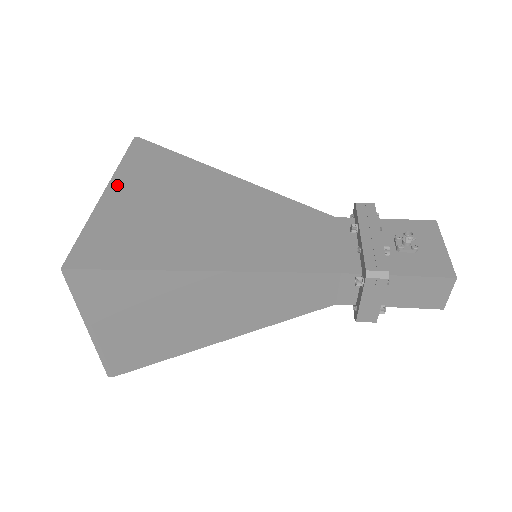
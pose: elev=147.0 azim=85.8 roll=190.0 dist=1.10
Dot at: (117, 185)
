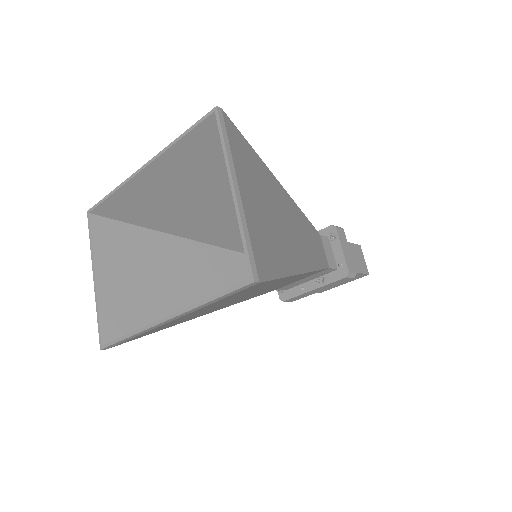
Dot at: (144, 174)
